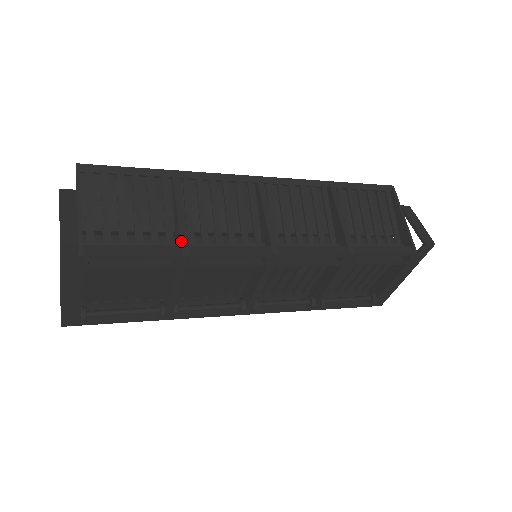
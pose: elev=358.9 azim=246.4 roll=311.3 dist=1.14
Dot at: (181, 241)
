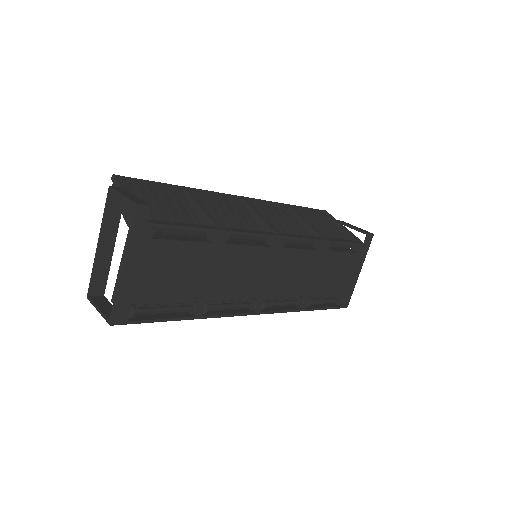
Dot at: (214, 222)
